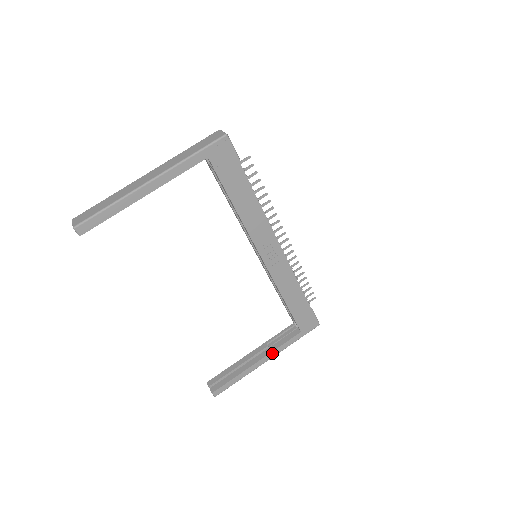
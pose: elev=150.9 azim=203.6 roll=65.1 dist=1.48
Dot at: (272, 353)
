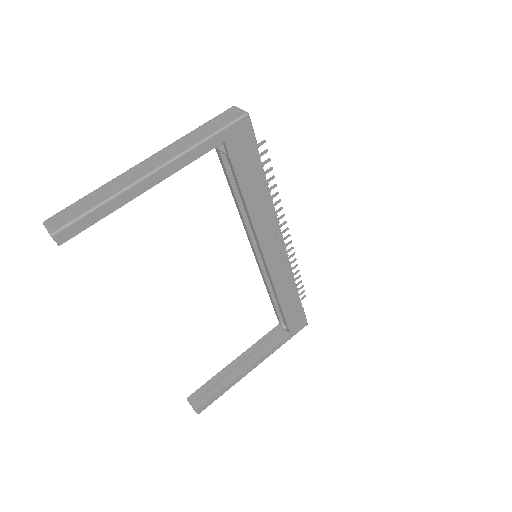
Dot at: (260, 359)
